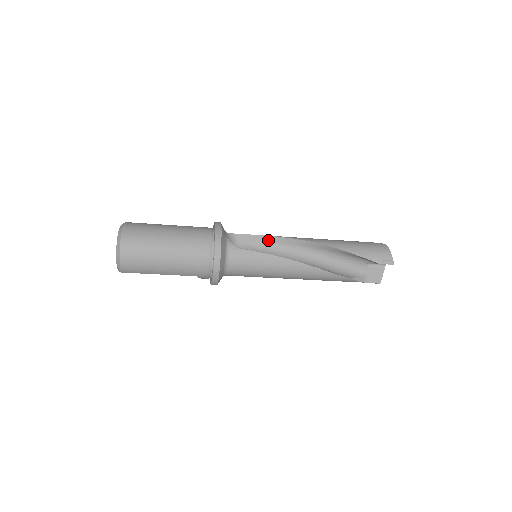
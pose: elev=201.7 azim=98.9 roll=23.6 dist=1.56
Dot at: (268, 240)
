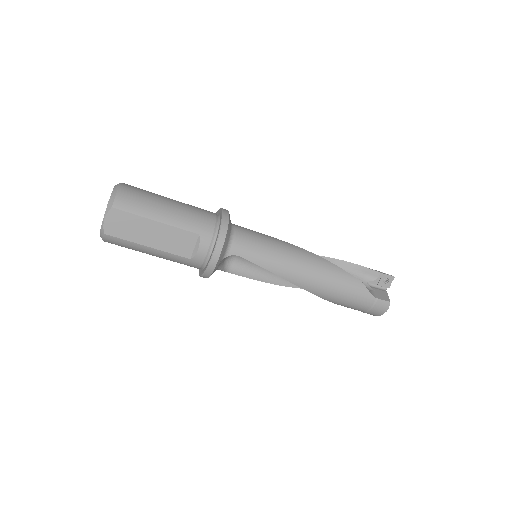
Dot at: occluded
